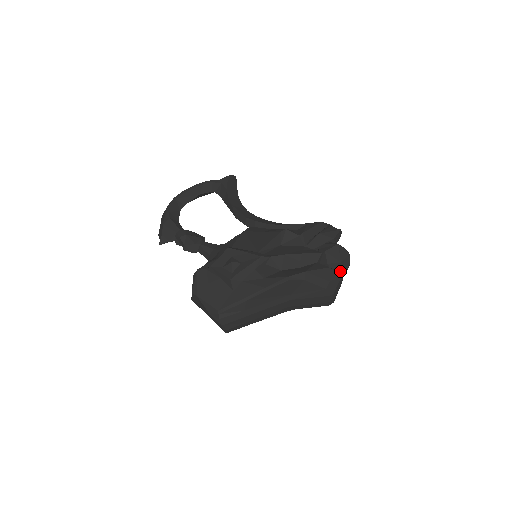
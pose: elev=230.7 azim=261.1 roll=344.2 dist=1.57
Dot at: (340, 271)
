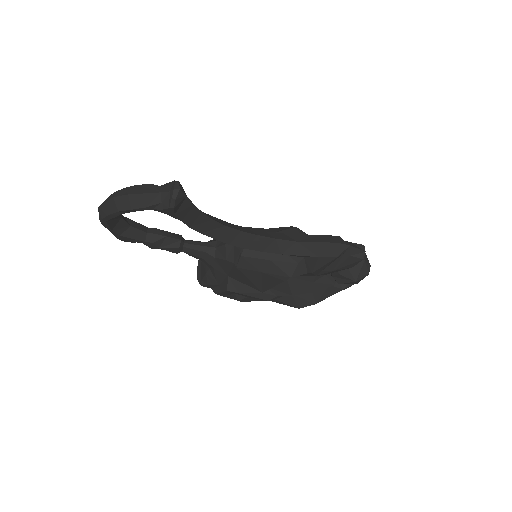
Dot at: occluded
